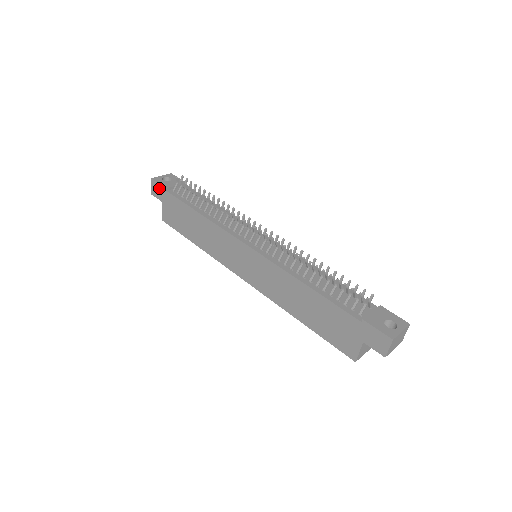
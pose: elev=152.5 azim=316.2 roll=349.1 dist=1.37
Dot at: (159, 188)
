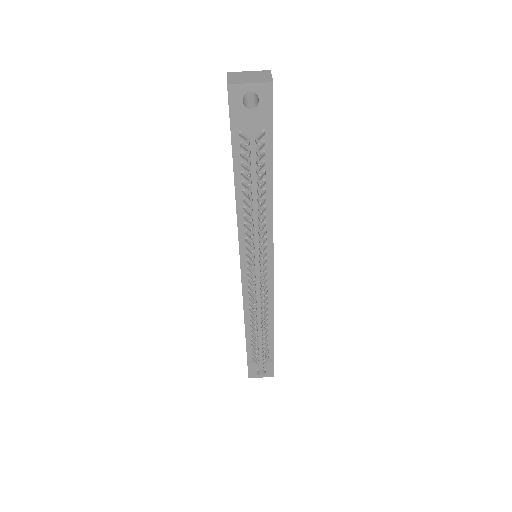
Dot at: occluded
